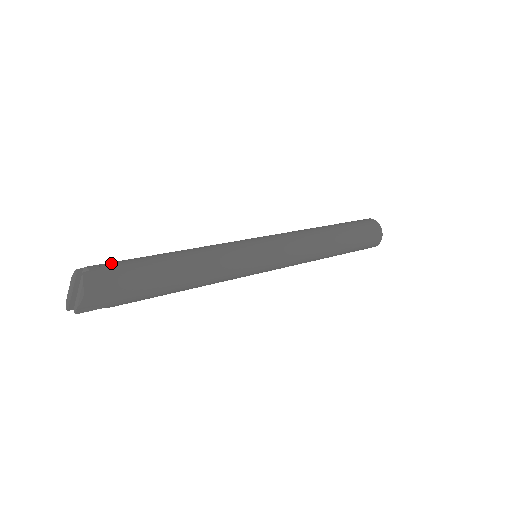
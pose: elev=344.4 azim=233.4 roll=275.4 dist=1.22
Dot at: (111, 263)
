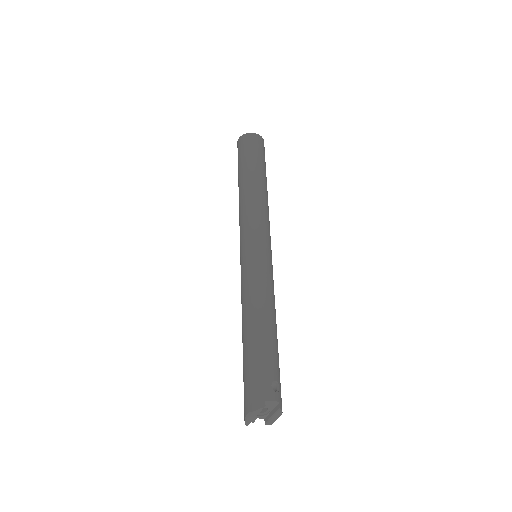
Dot at: (274, 381)
